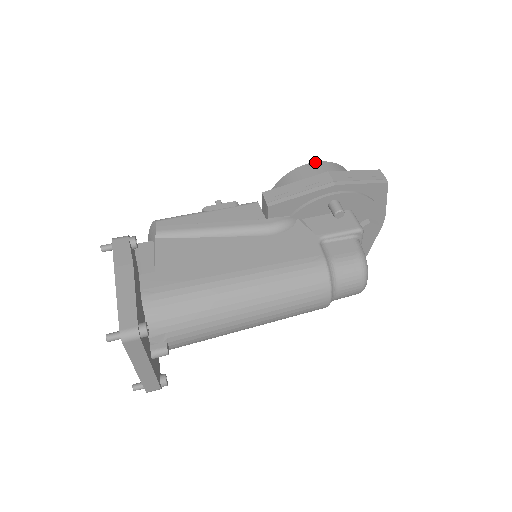
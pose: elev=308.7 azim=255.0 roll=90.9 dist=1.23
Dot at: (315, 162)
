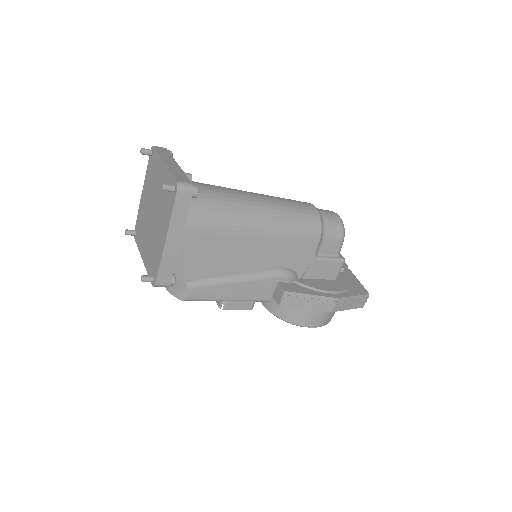
Dot at: occluded
